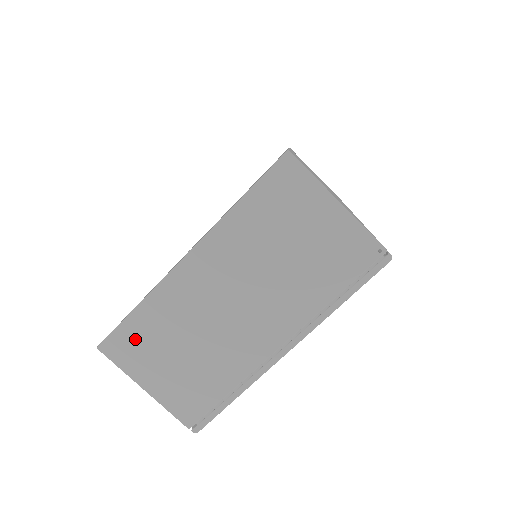
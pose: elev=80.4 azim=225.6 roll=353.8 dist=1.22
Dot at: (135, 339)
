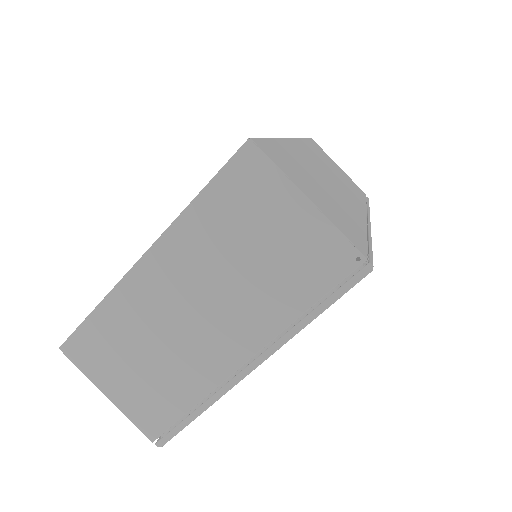
Dot at: (95, 342)
